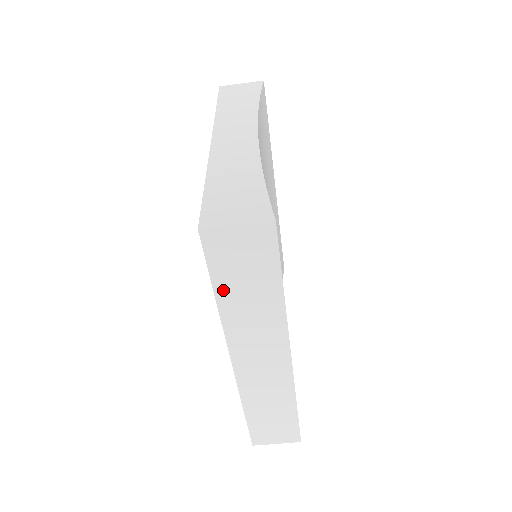
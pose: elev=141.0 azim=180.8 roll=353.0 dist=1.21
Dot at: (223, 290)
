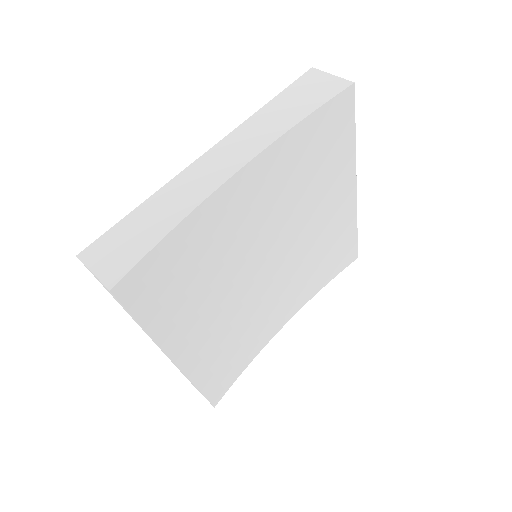
Dot at: occluded
